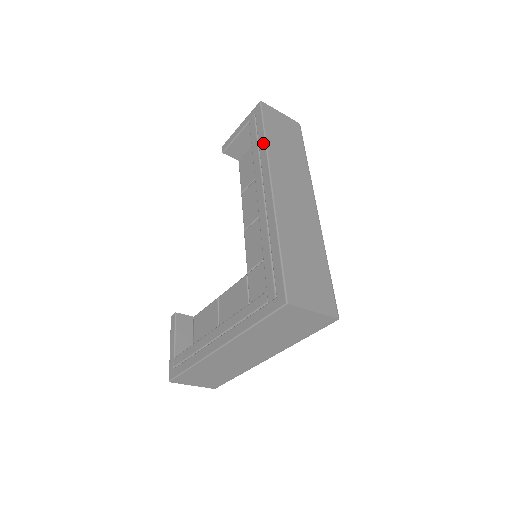
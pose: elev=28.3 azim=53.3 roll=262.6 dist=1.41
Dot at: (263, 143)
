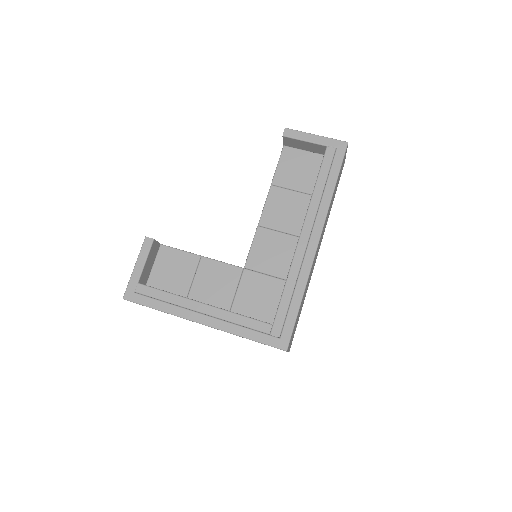
Dot at: (331, 192)
